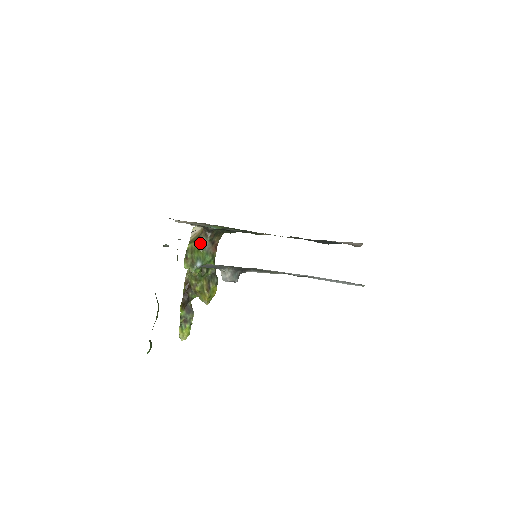
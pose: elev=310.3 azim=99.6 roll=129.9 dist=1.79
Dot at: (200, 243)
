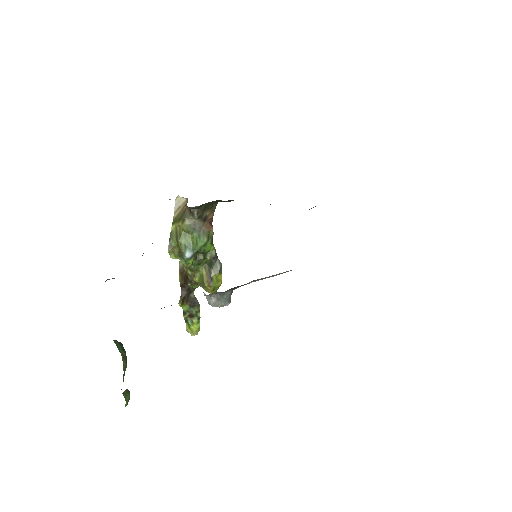
Dot at: (186, 224)
